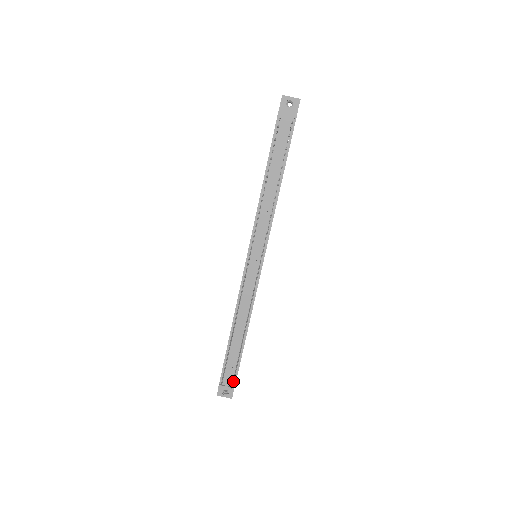
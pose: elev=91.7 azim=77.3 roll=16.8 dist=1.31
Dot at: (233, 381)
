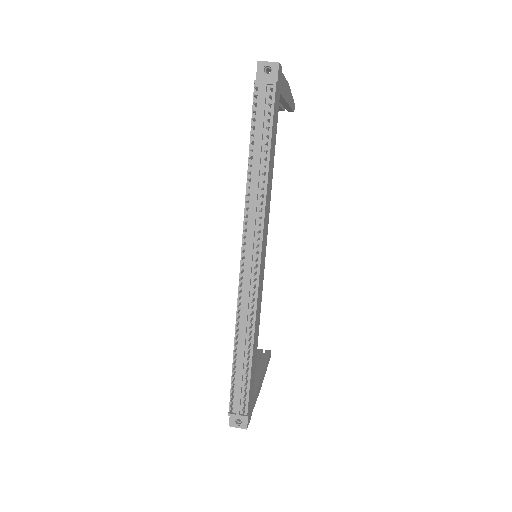
Dot at: (243, 407)
